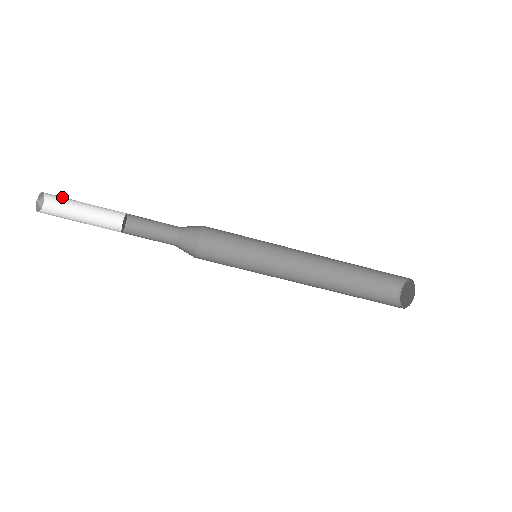
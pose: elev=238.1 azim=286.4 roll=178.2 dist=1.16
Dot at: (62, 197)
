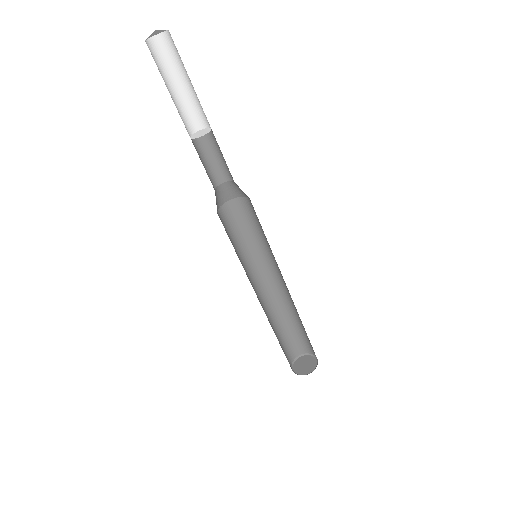
Dot at: occluded
